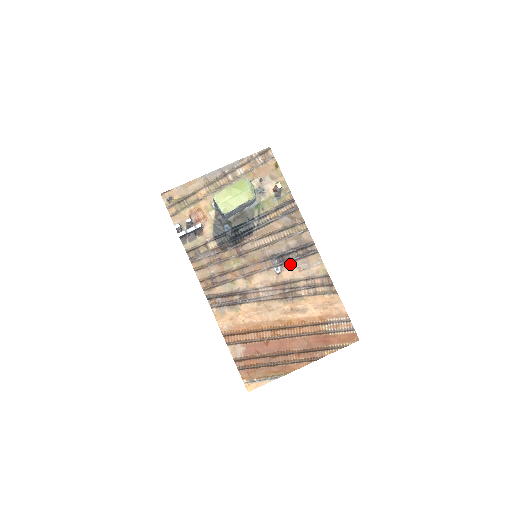
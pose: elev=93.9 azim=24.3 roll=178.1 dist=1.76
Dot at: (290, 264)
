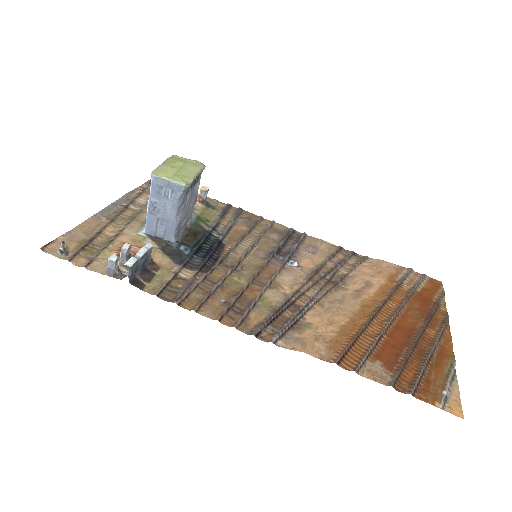
Dot at: (297, 254)
